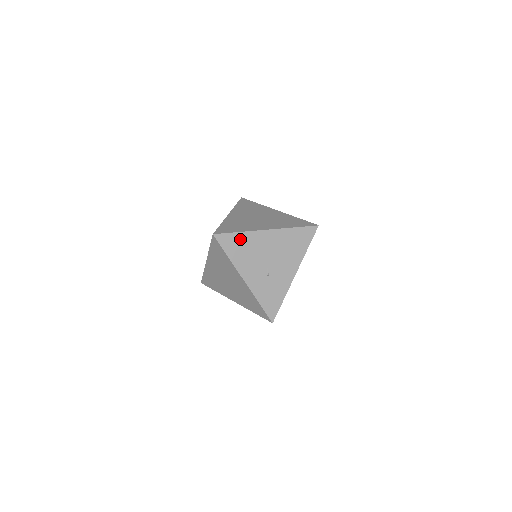
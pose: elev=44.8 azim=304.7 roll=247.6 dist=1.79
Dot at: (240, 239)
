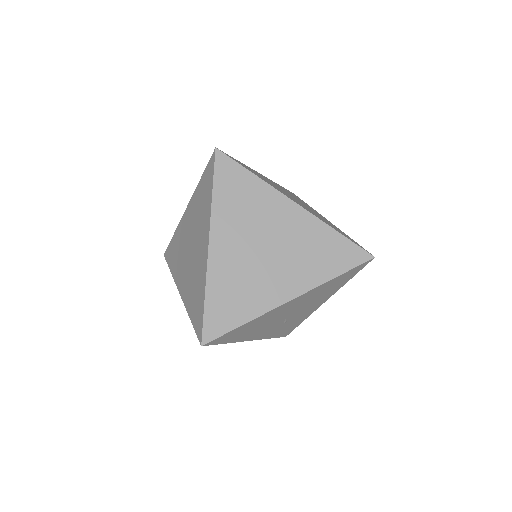
Dot at: (246, 327)
